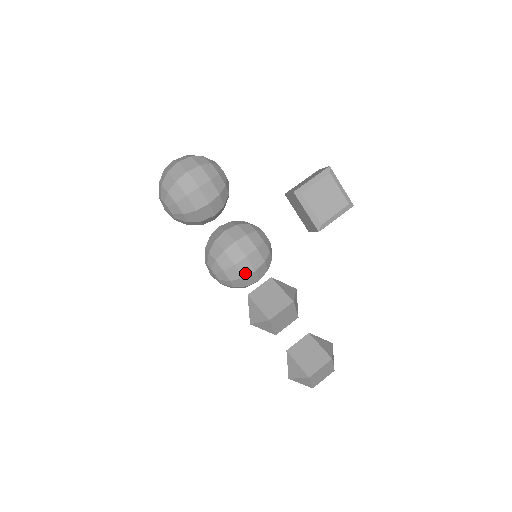
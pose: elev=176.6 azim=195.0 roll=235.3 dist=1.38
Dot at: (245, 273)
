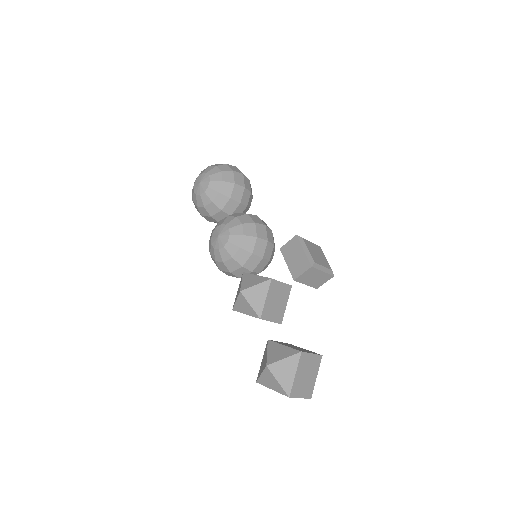
Dot at: (260, 235)
